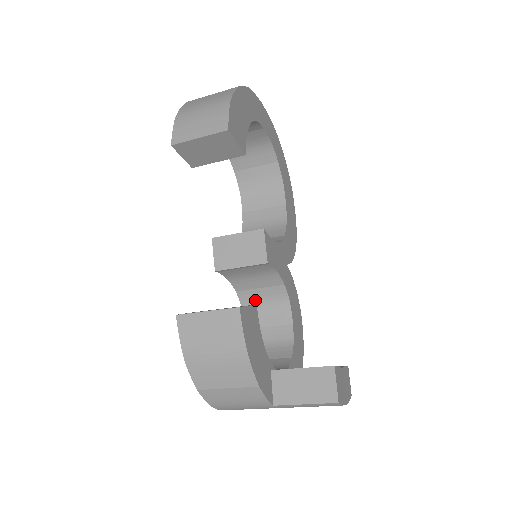
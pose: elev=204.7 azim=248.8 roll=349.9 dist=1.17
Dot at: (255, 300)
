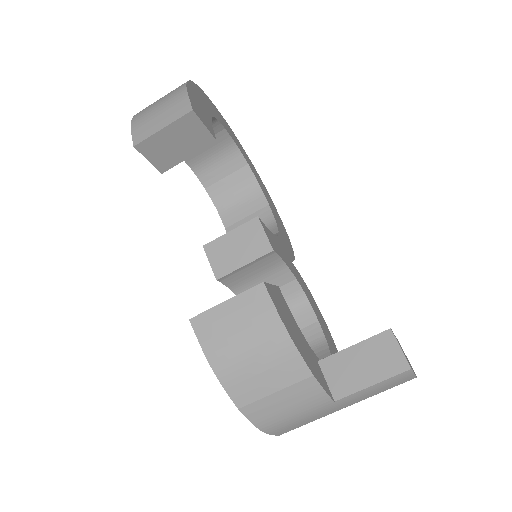
Dot at: occluded
